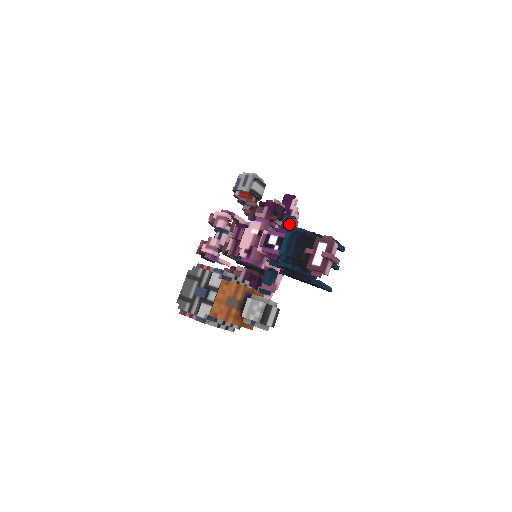
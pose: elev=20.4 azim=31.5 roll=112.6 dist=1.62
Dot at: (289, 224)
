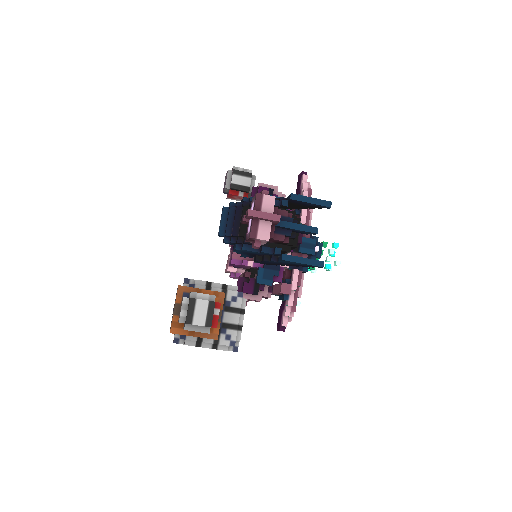
Dot at: occluded
